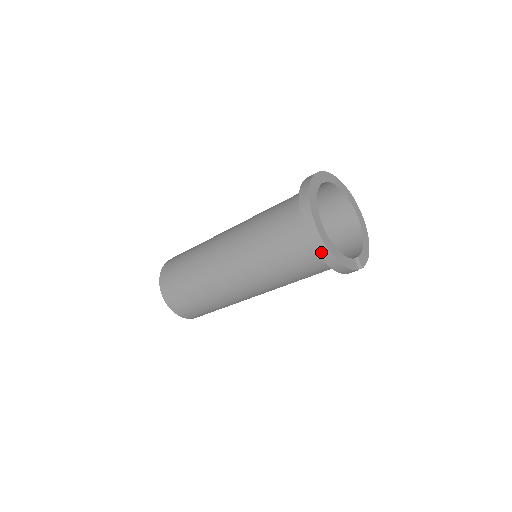
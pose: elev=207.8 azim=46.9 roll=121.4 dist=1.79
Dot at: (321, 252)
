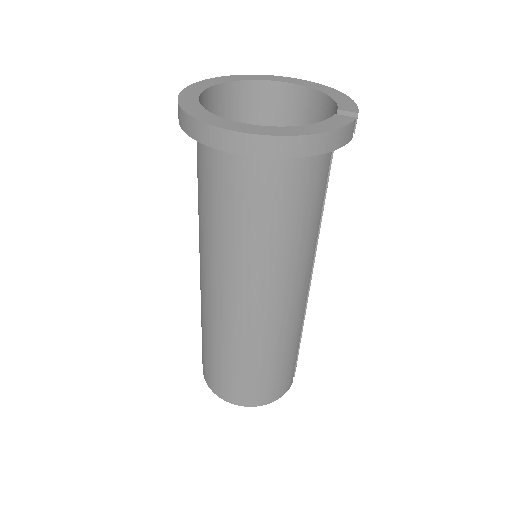
Dot at: (283, 151)
